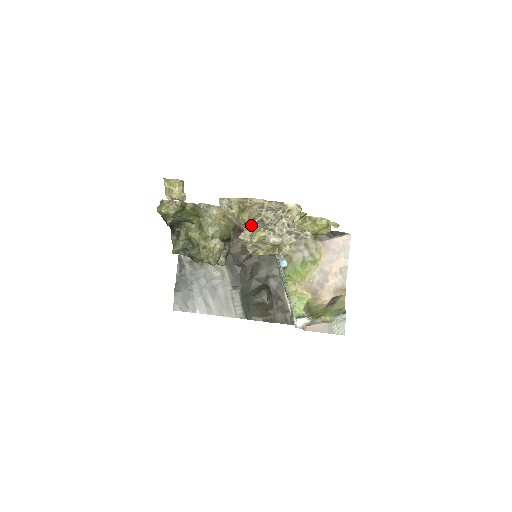
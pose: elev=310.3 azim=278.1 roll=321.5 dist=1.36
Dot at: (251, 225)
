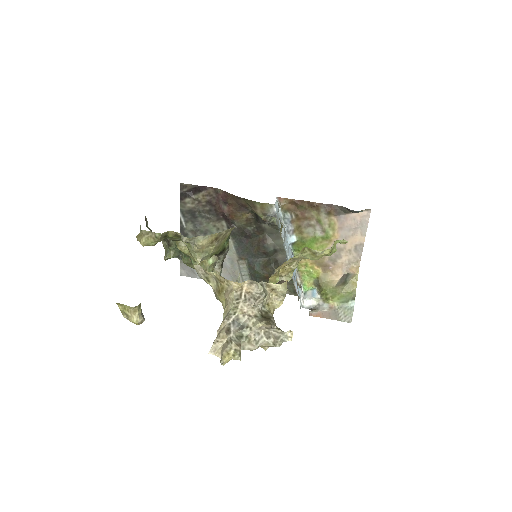
Dot at: (222, 335)
